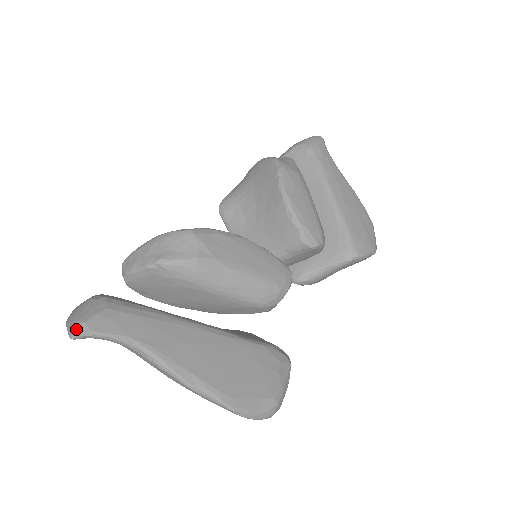
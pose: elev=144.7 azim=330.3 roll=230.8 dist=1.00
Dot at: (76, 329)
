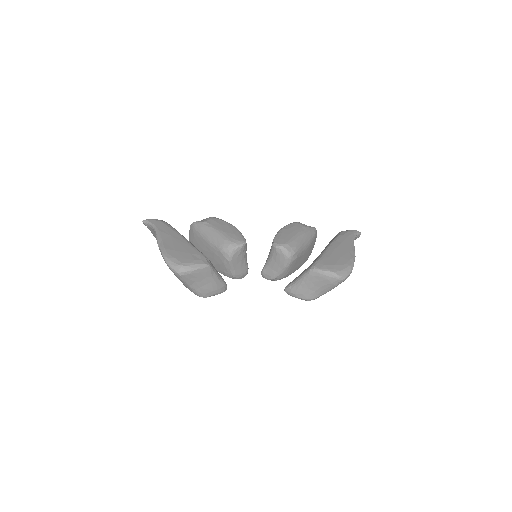
Dot at: (146, 220)
